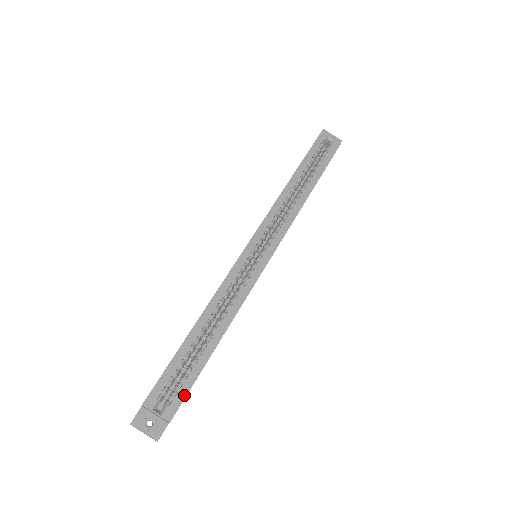
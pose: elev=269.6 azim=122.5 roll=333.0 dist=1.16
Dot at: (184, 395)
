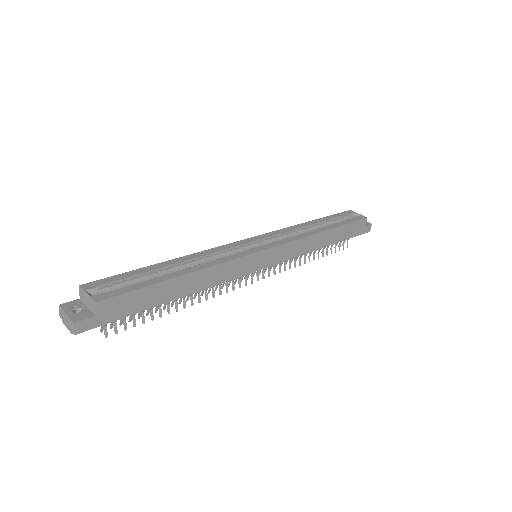
Dot at: (124, 292)
